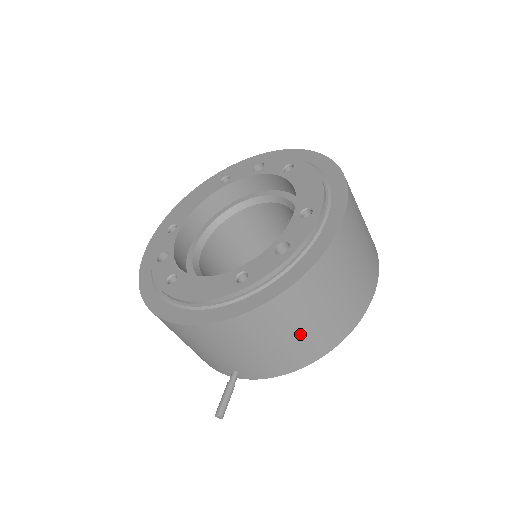
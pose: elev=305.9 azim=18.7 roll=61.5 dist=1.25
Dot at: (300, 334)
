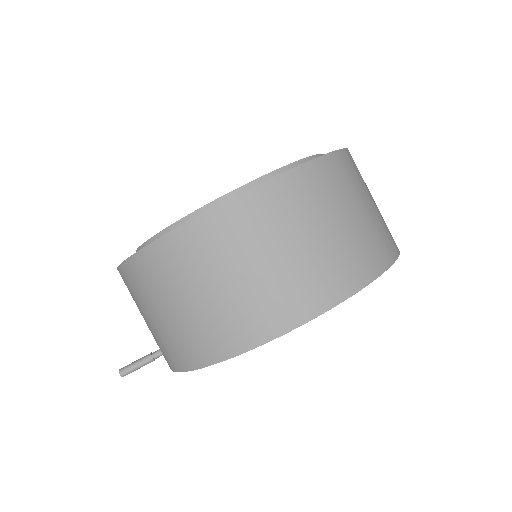
Dot at: (165, 319)
